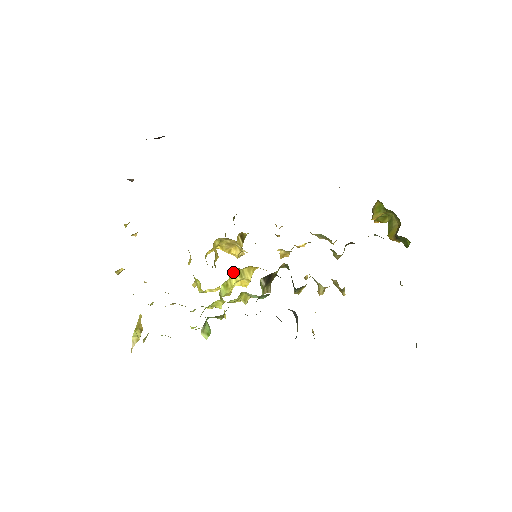
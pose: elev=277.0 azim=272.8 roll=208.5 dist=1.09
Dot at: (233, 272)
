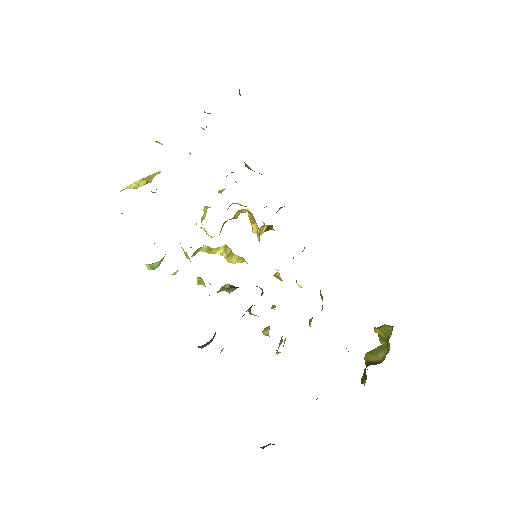
Dot at: (225, 247)
